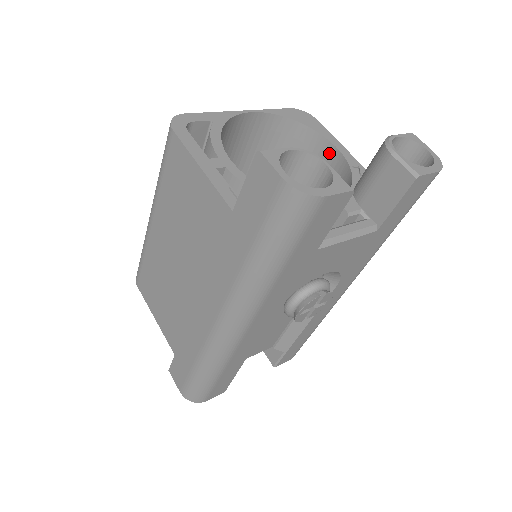
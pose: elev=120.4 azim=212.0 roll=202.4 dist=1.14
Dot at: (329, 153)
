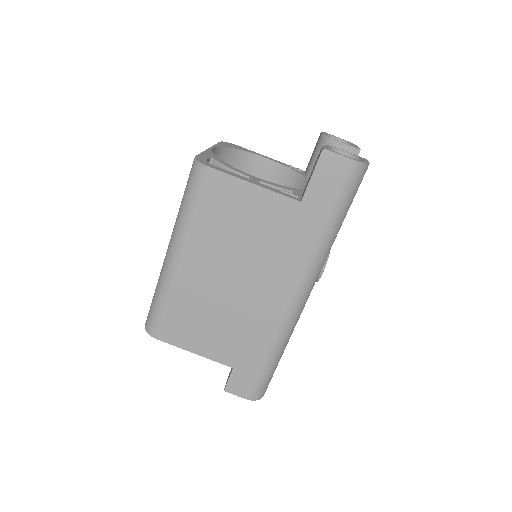
Dot at: (263, 165)
